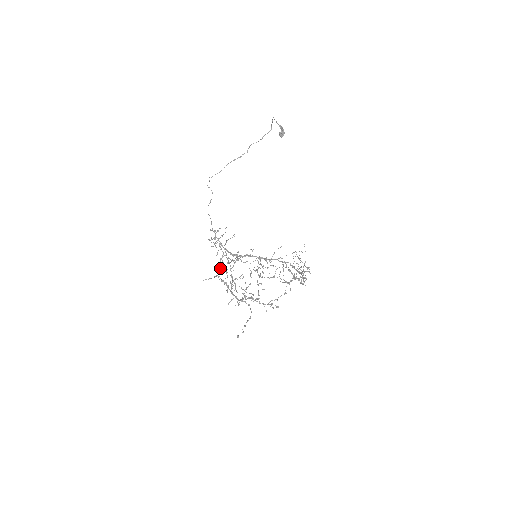
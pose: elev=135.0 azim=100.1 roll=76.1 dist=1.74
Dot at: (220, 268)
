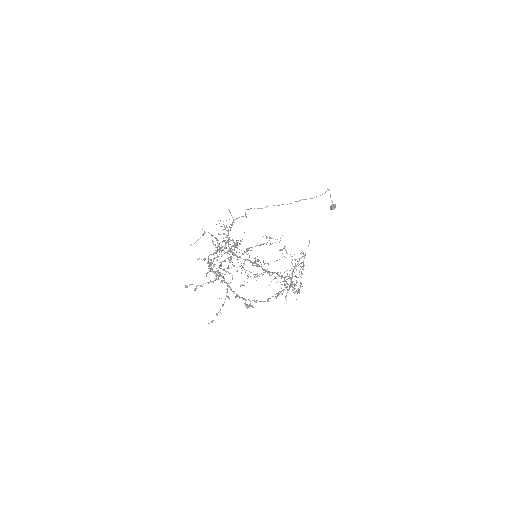
Dot at: (214, 253)
